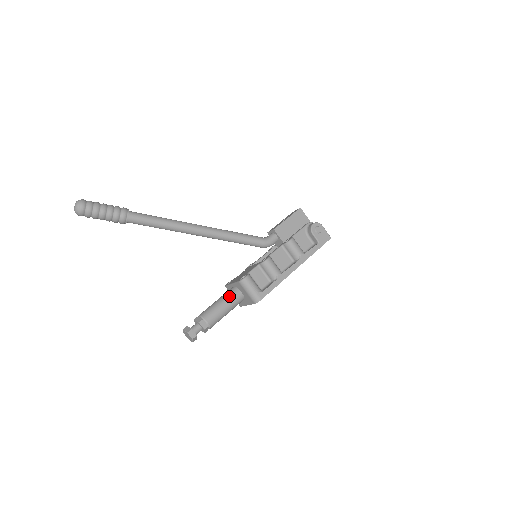
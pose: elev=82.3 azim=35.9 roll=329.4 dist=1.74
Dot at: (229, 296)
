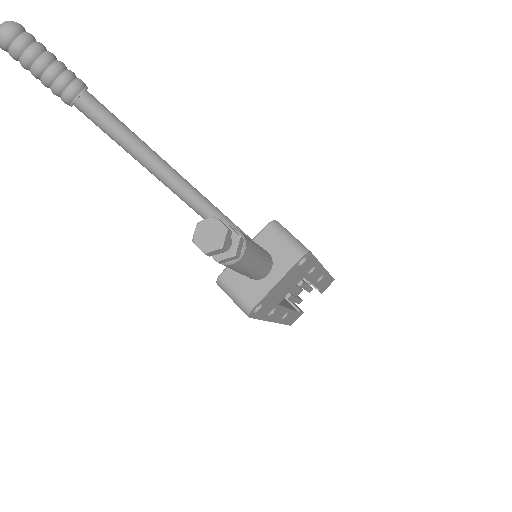
Dot at: occluded
